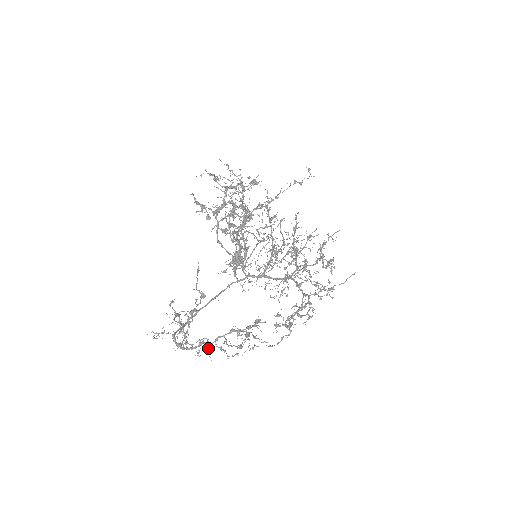
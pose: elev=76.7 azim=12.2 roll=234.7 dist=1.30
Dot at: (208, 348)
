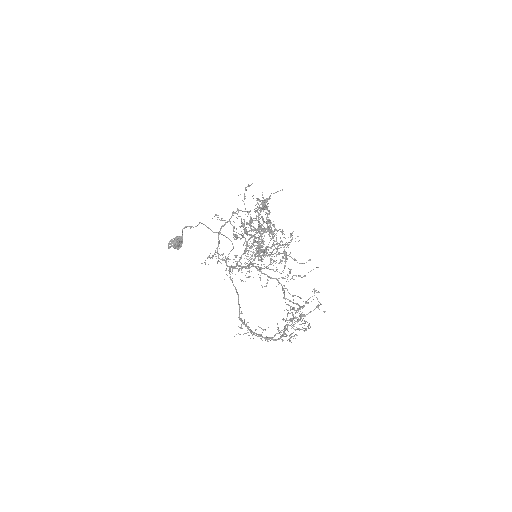
Dot at: (293, 336)
